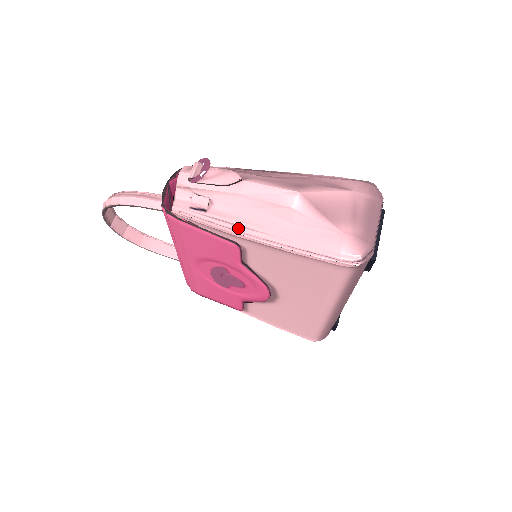
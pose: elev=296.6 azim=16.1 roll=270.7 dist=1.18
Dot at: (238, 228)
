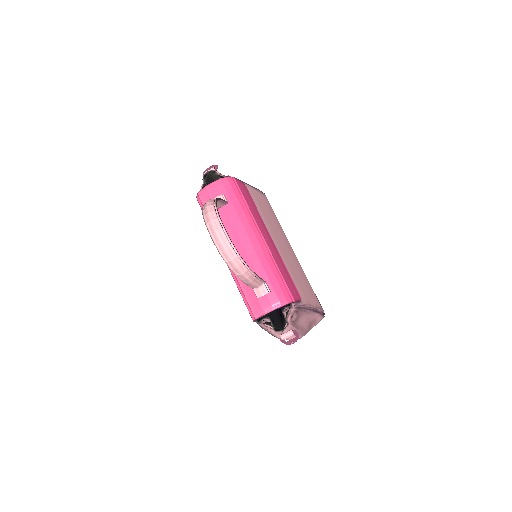
Dot at: (268, 331)
